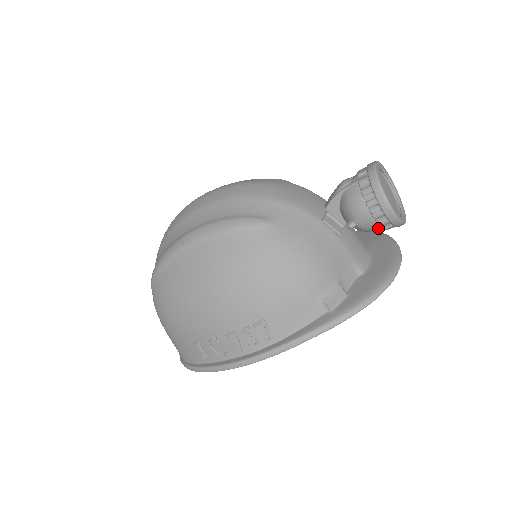
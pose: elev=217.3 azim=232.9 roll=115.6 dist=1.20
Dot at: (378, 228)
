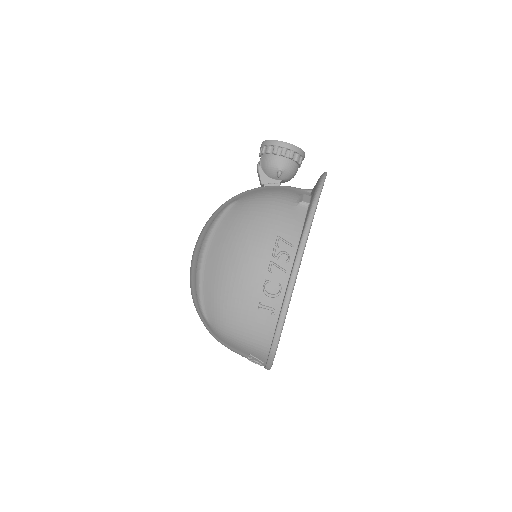
Dot at: (294, 164)
